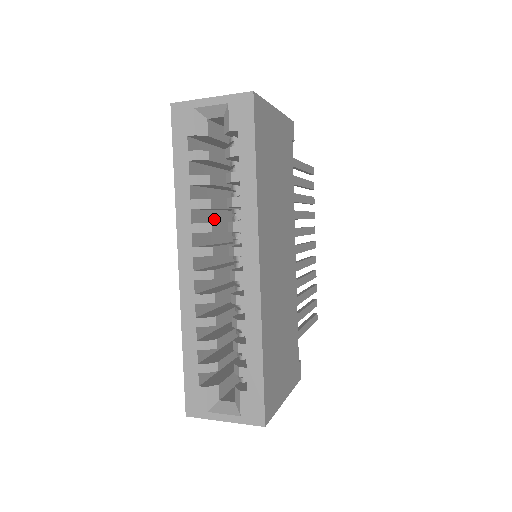
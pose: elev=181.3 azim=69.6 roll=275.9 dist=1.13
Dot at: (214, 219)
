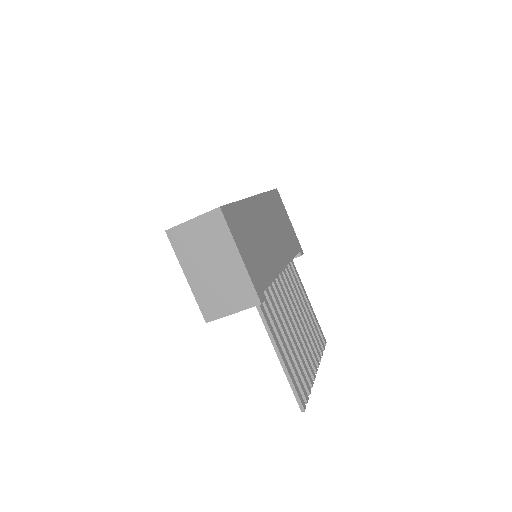
Dot at: occluded
